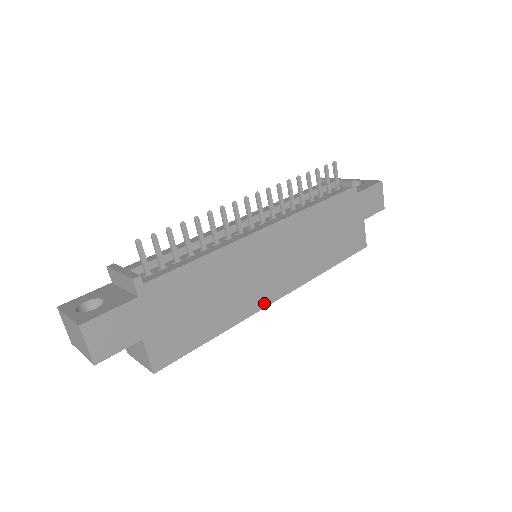
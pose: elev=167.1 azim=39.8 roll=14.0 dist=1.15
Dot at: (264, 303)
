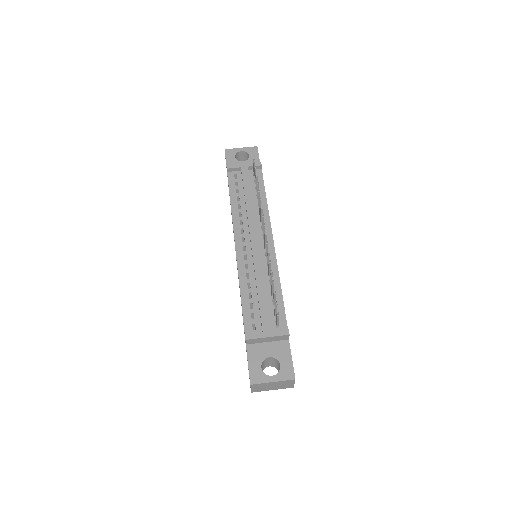
Dot at: occluded
